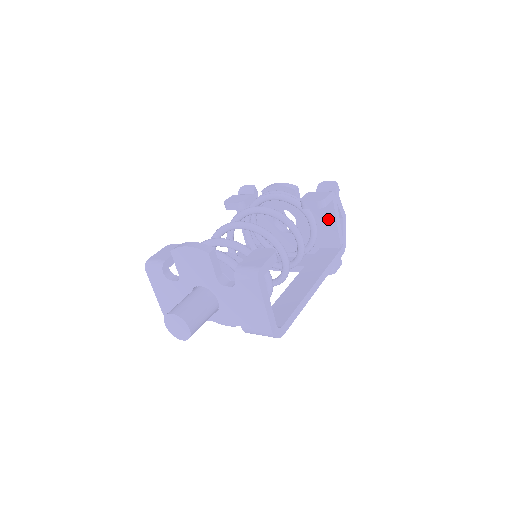
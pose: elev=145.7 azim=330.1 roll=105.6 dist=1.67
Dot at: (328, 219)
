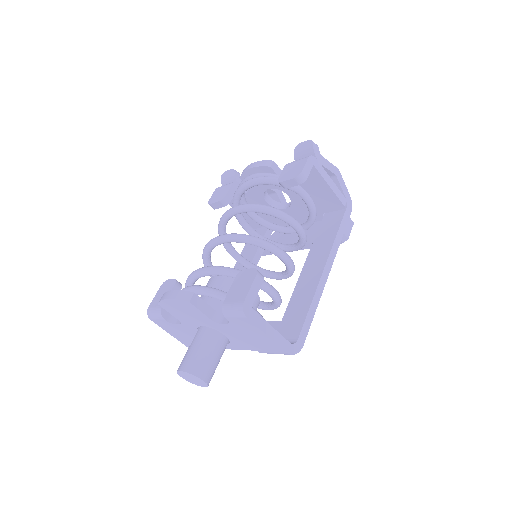
Dot at: (318, 185)
